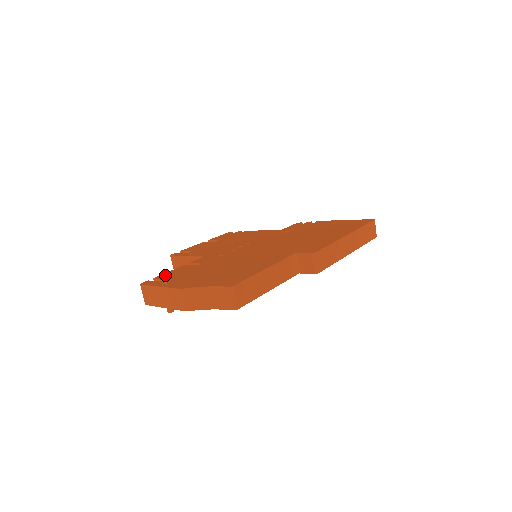
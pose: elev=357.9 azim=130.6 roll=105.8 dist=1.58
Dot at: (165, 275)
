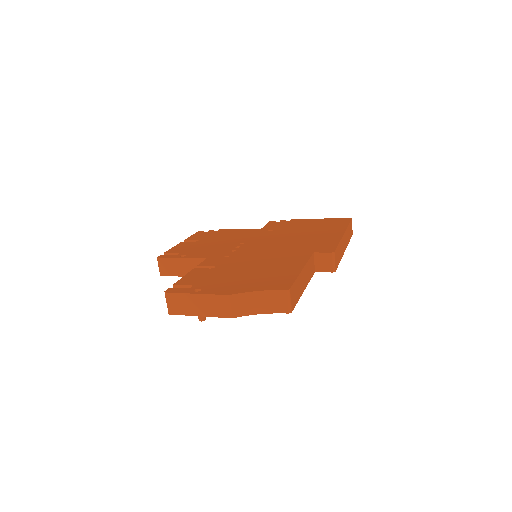
Dot at: (185, 281)
